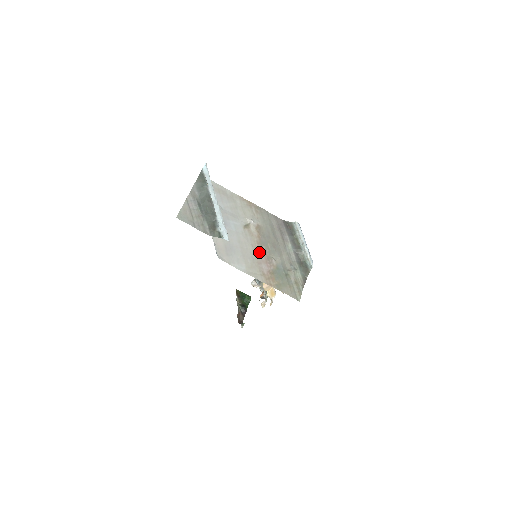
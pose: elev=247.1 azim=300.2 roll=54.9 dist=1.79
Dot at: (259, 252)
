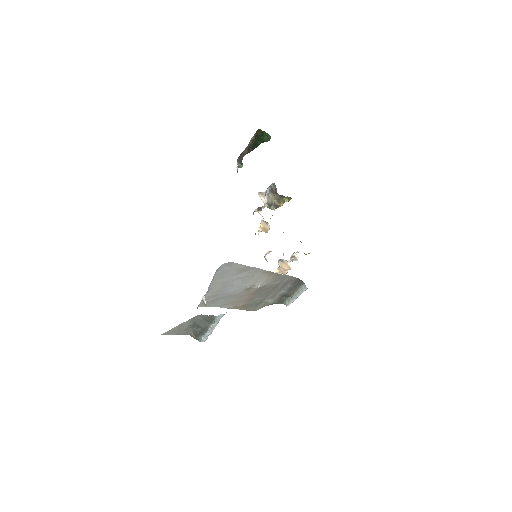
Dot at: (245, 298)
